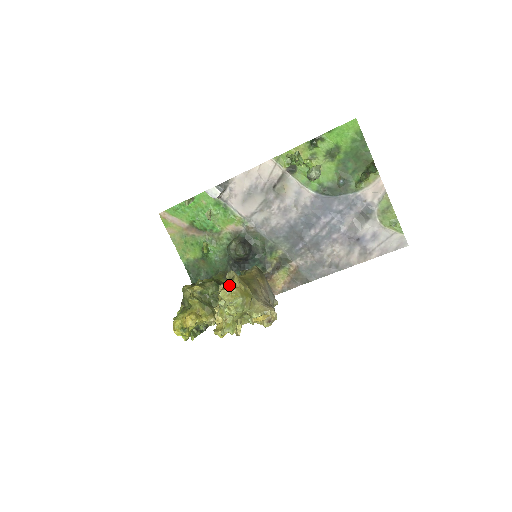
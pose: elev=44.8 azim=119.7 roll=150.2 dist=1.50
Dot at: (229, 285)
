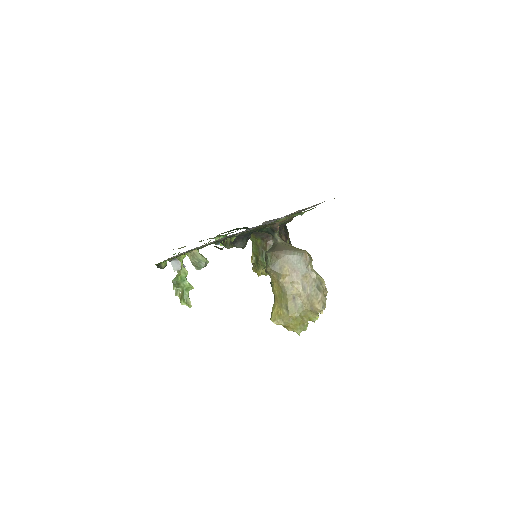
Dot at: occluded
